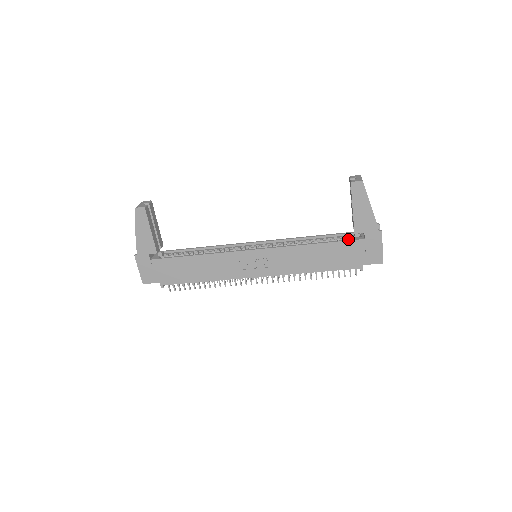
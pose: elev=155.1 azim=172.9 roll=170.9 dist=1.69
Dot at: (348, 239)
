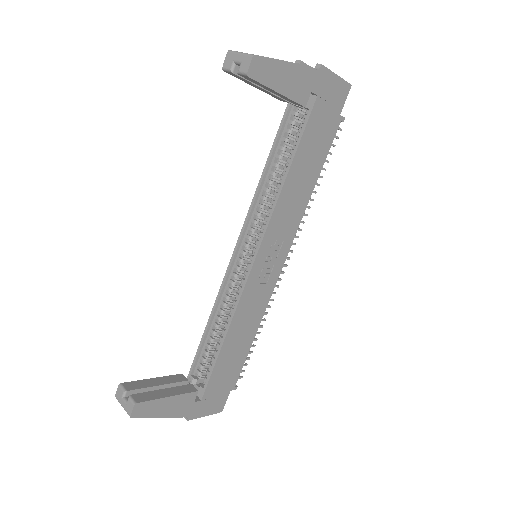
Dot at: (297, 118)
